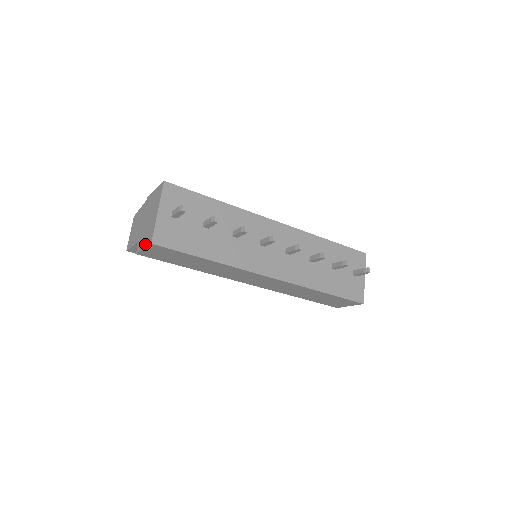
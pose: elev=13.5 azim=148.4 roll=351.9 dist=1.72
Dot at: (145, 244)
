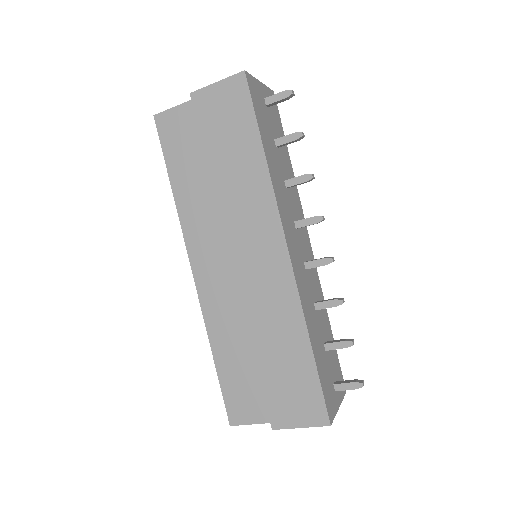
Dot at: (224, 80)
